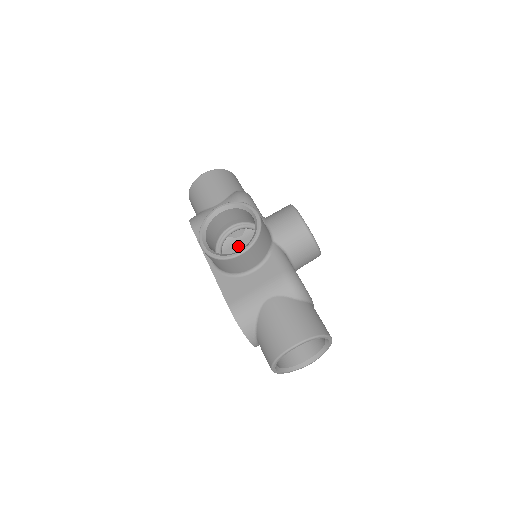
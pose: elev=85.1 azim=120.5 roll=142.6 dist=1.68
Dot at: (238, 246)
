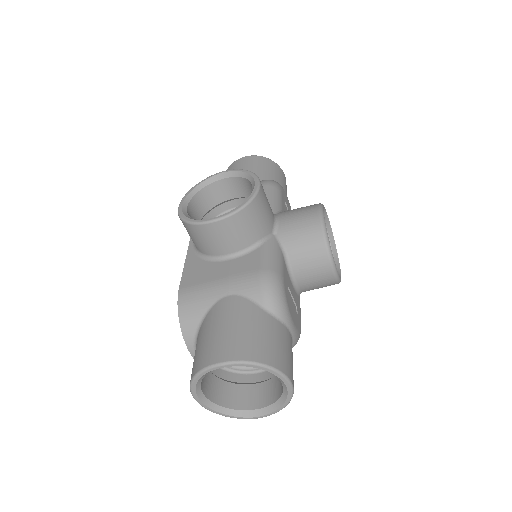
Dot at: occluded
